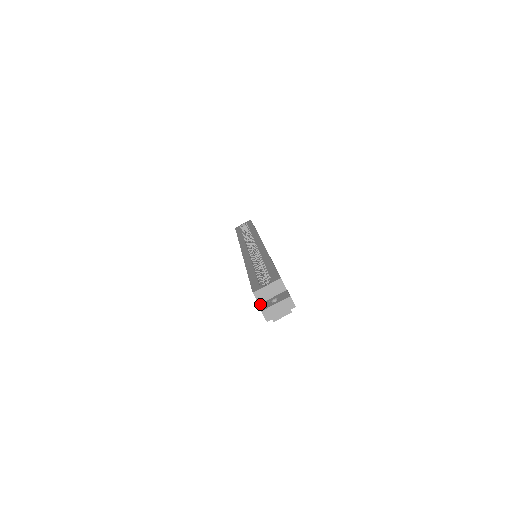
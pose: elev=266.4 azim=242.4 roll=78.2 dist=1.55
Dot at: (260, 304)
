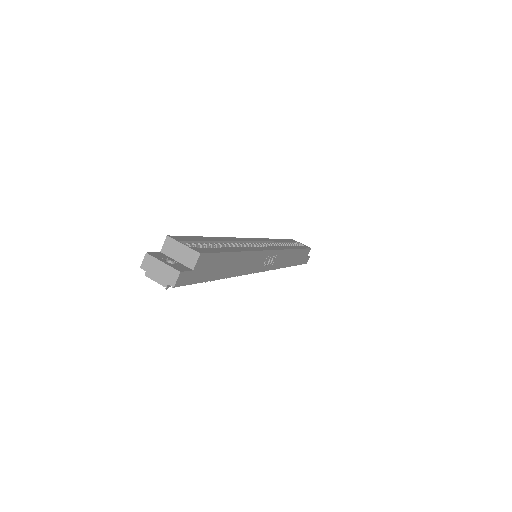
Dot at: (161, 252)
